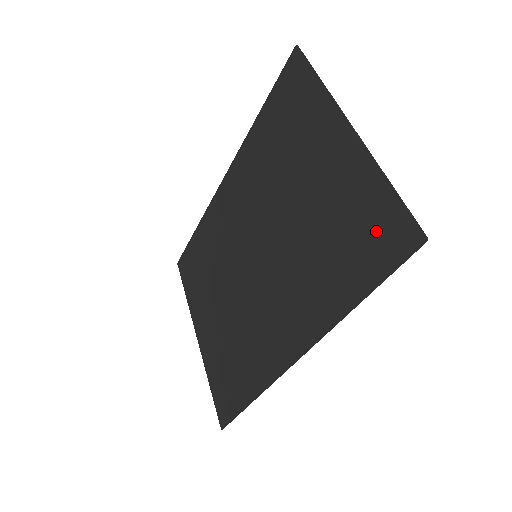
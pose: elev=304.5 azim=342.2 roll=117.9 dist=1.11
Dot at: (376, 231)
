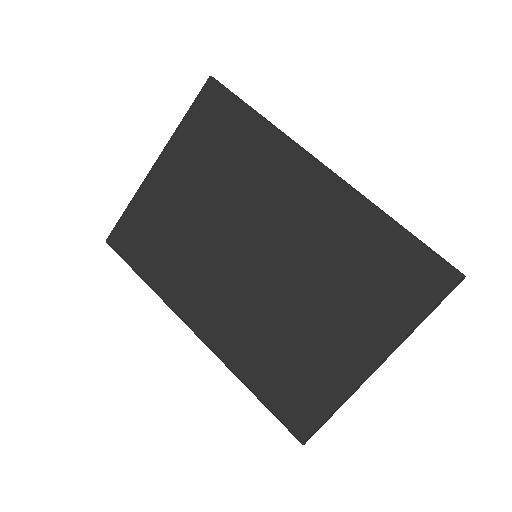
Dot at: (302, 403)
